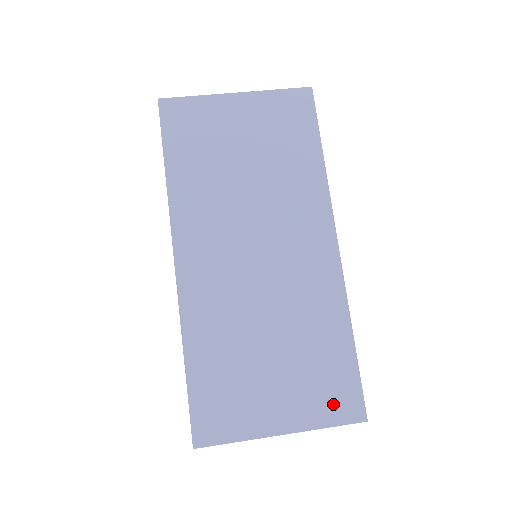
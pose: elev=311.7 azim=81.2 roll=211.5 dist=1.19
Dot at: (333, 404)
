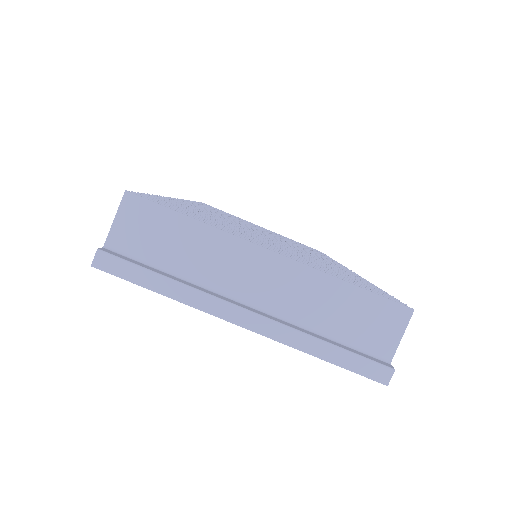
Dot at: occluded
